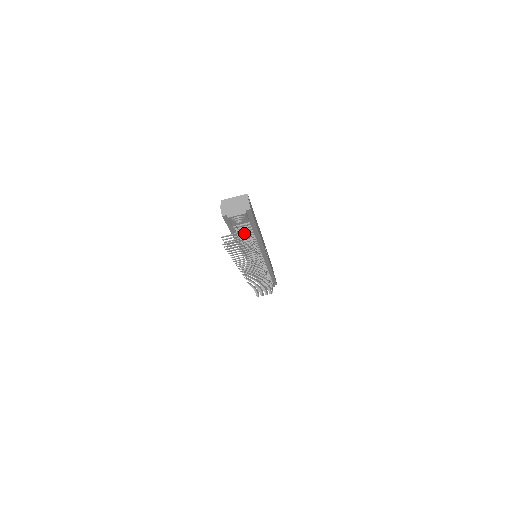
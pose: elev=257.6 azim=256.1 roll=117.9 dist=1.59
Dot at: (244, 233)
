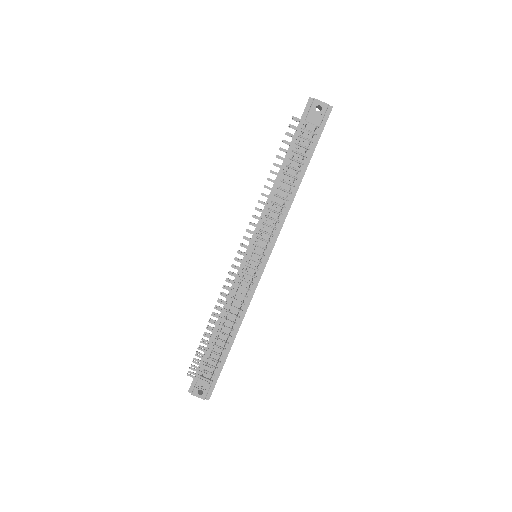
Dot at: (299, 153)
